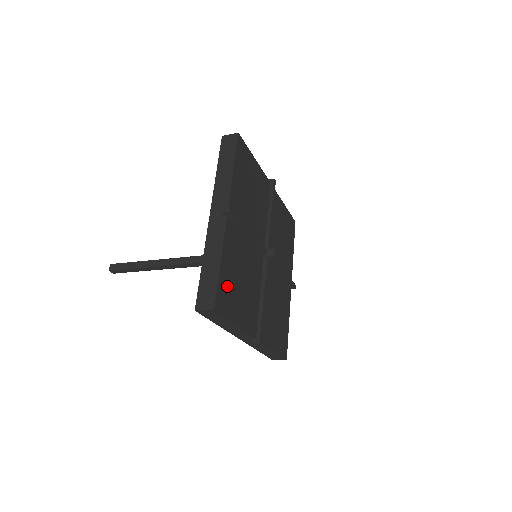
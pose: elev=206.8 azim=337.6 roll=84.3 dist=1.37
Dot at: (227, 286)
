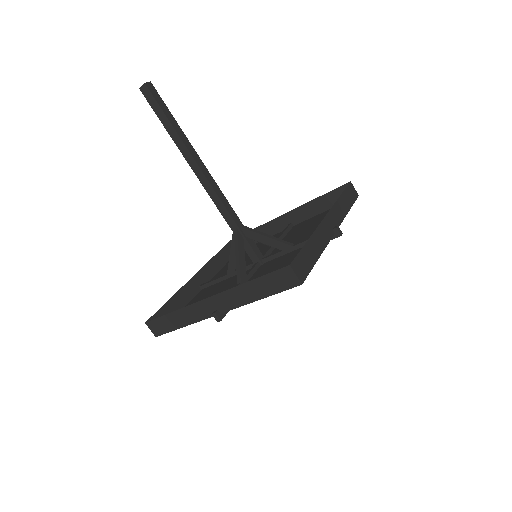
Dot at: occluded
